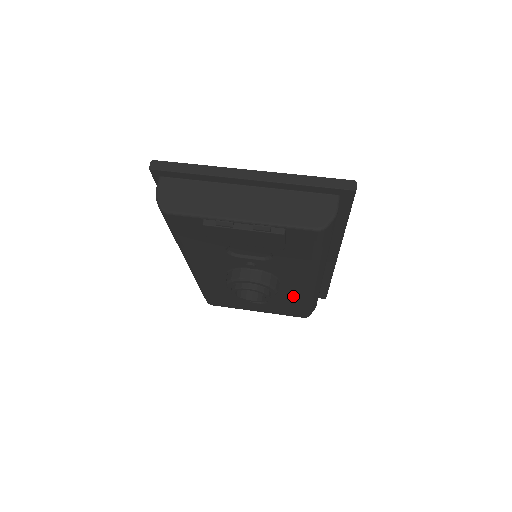
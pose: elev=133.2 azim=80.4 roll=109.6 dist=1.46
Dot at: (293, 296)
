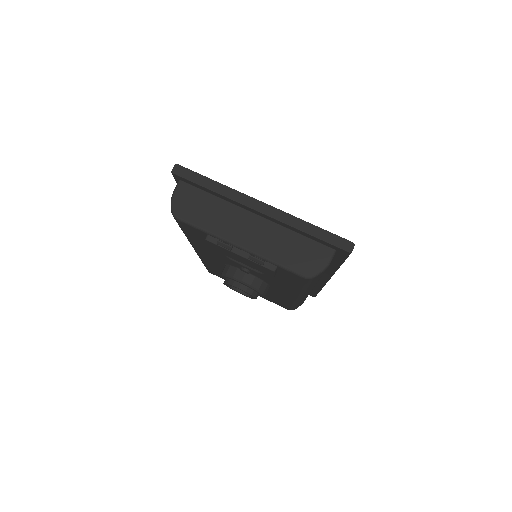
Dot at: (281, 297)
